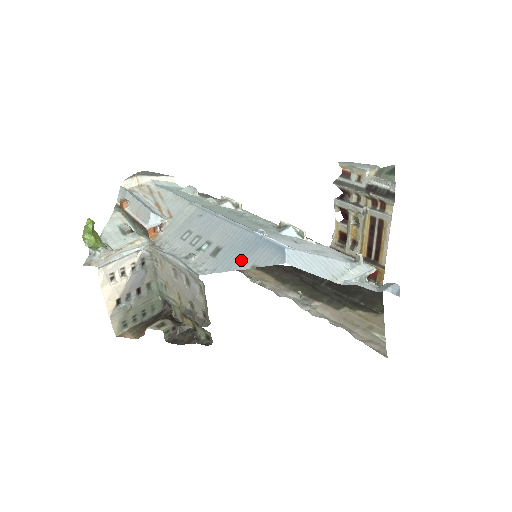
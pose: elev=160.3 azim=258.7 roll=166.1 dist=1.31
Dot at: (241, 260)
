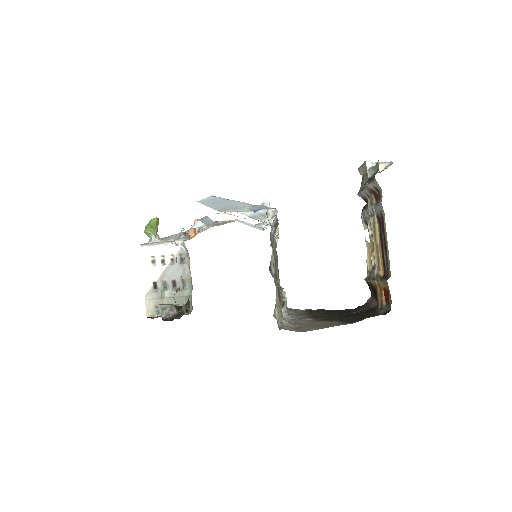
Dot at: occluded
